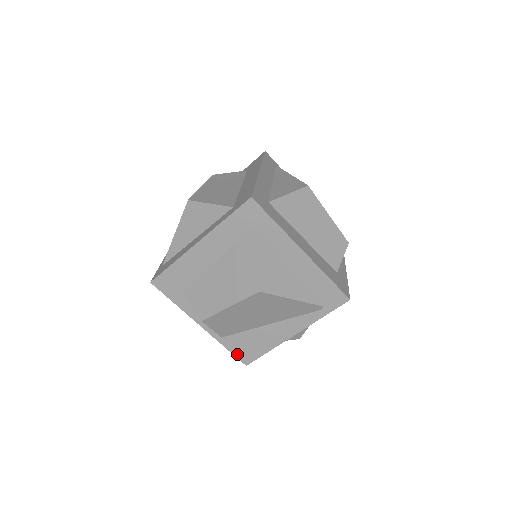
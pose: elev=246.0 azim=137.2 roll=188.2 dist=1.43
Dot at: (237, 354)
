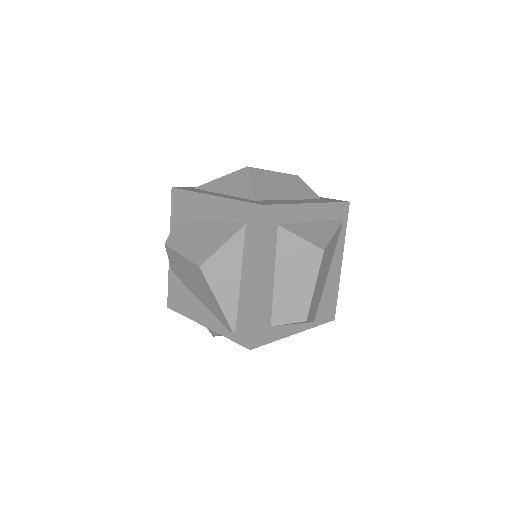
Dot at: (170, 293)
